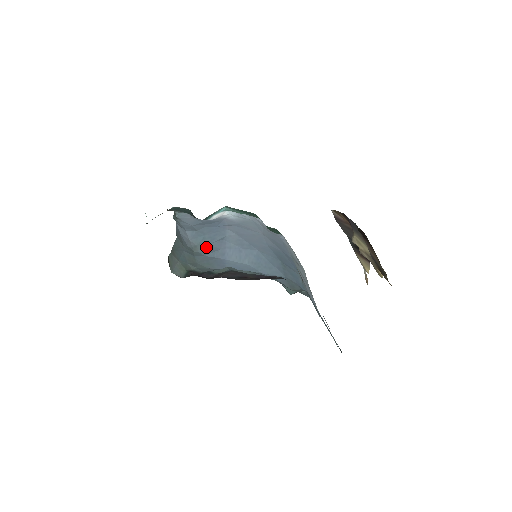
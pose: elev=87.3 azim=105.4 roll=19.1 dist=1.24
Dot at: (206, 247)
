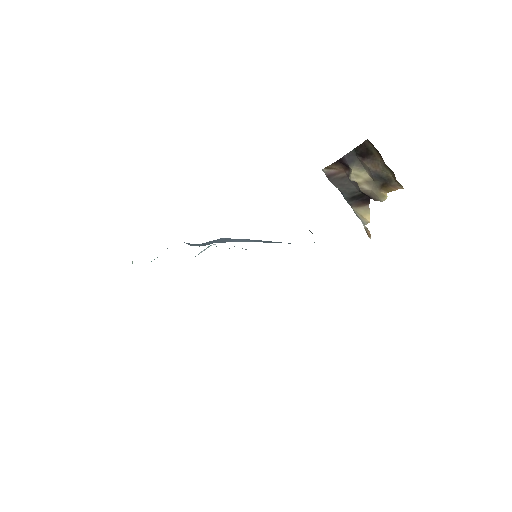
Dot at: (209, 244)
